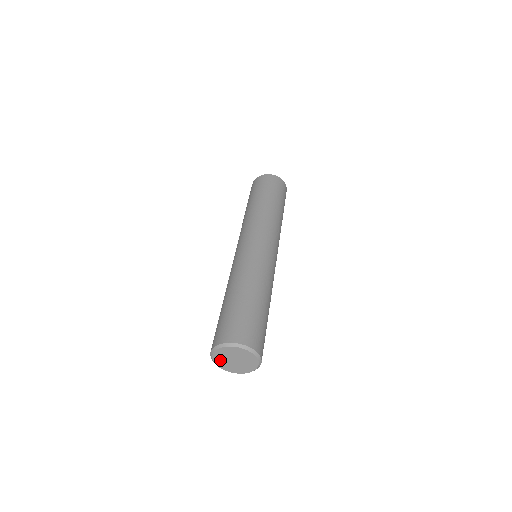
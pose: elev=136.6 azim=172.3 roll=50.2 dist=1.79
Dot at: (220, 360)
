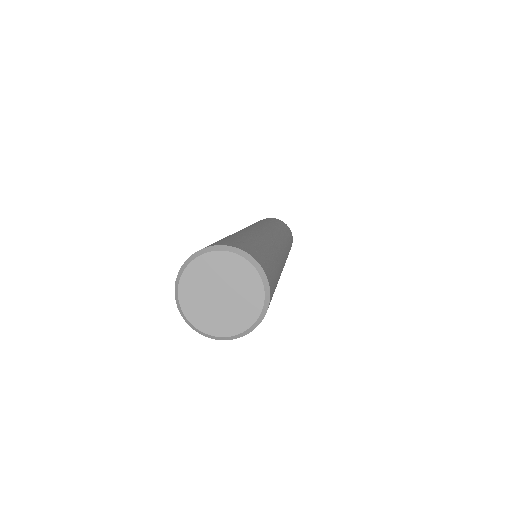
Dot at: (207, 320)
